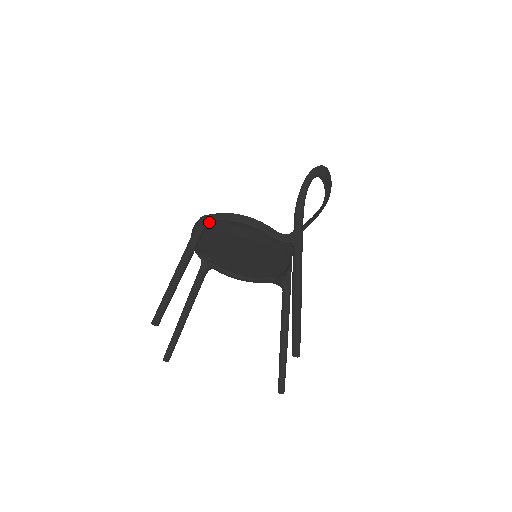
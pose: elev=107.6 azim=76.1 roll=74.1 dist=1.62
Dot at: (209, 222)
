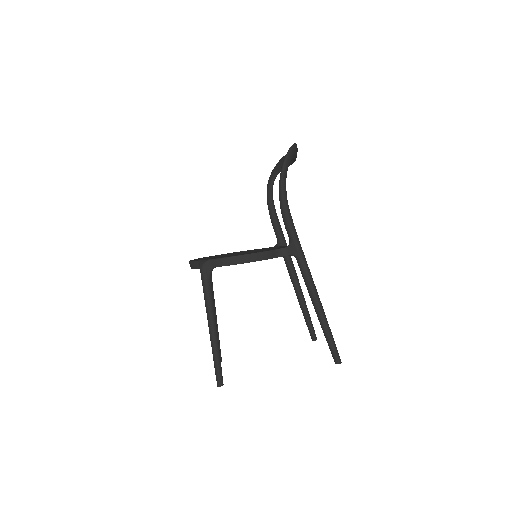
Dot at: (211, 270)
